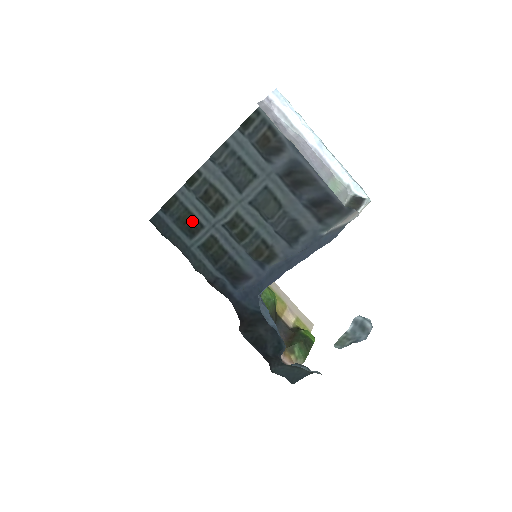
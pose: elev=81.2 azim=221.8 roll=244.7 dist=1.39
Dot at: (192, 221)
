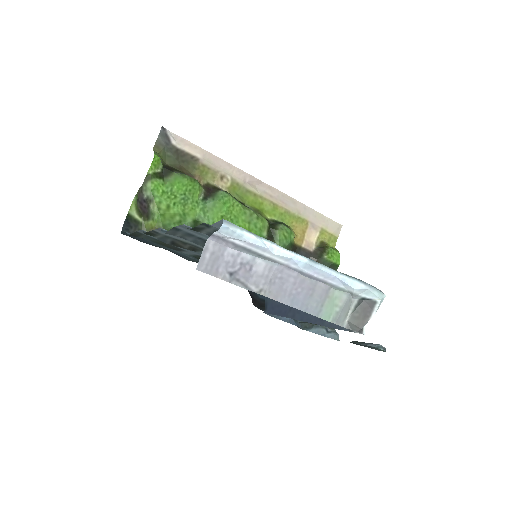
Dot at: (169, 246)
